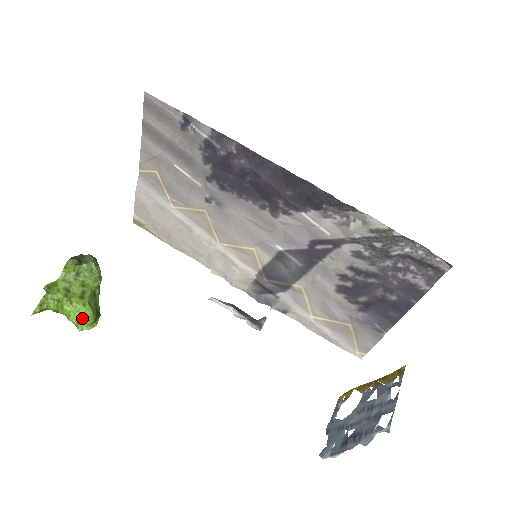
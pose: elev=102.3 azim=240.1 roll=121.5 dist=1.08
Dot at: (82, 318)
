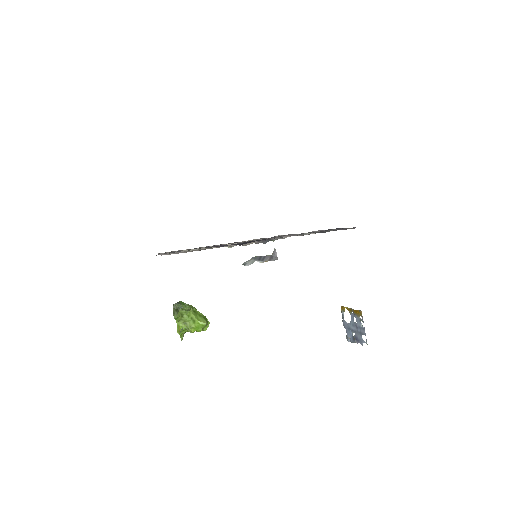
Dot at: (203, 328)
